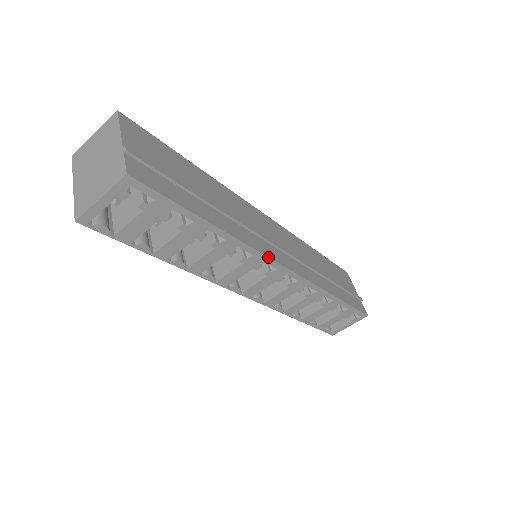
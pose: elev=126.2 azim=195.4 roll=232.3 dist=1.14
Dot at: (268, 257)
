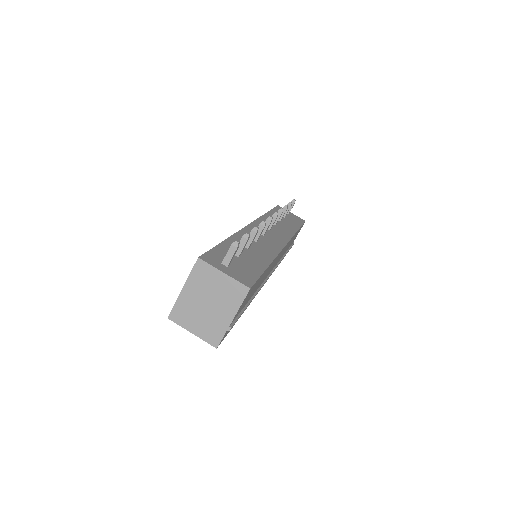
Dot at: occluded
